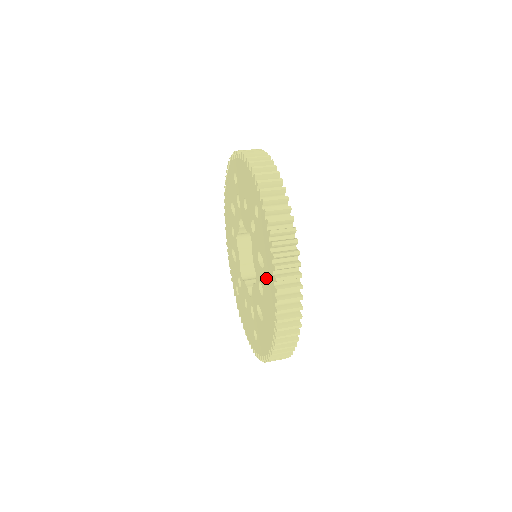
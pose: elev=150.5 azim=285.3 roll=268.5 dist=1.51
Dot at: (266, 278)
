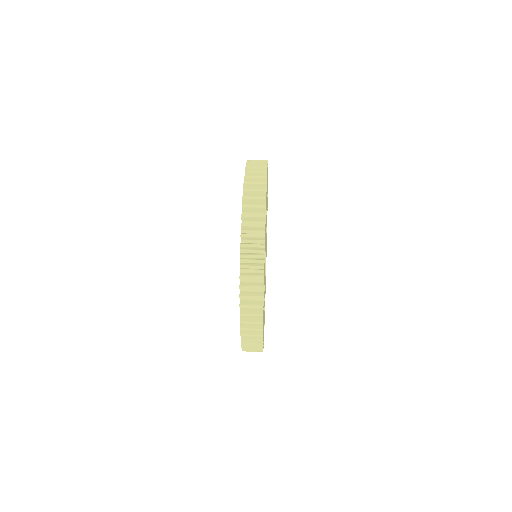
Dot at: occluded
